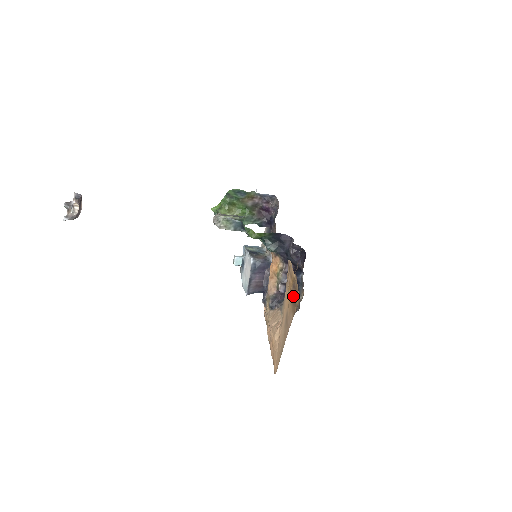
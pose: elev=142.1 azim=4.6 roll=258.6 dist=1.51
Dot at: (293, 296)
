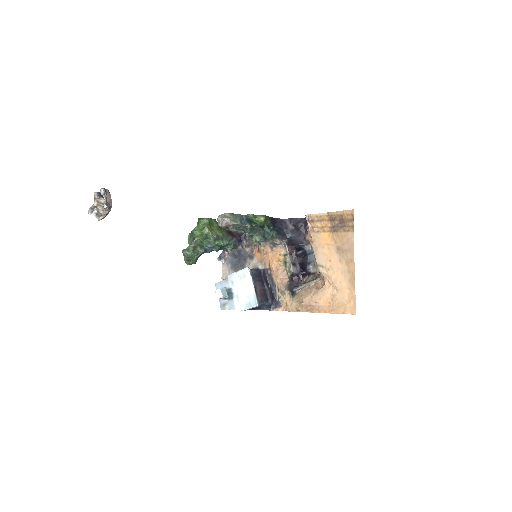
Dot at: (338, 225)
